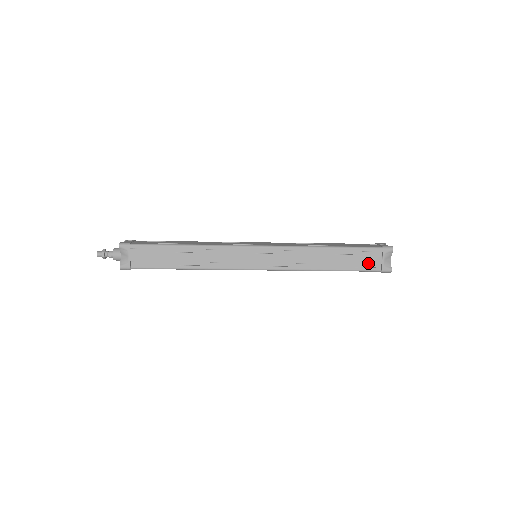
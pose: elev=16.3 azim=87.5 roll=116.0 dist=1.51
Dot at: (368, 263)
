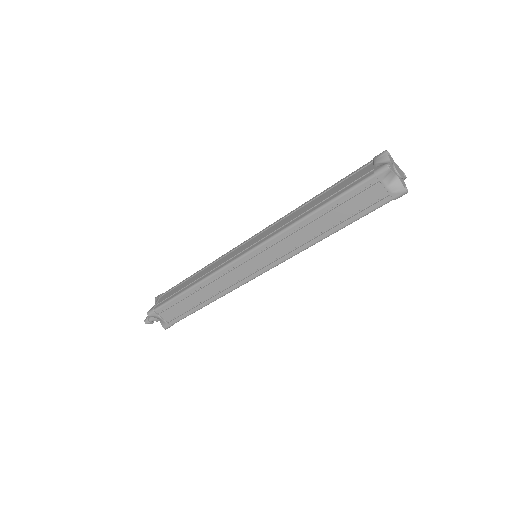
Dot at: (357, 179)
